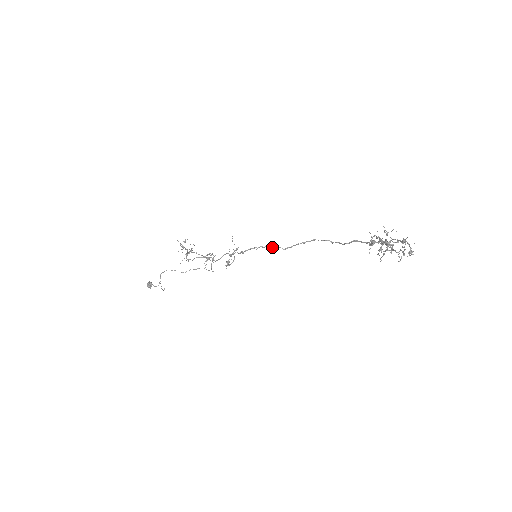
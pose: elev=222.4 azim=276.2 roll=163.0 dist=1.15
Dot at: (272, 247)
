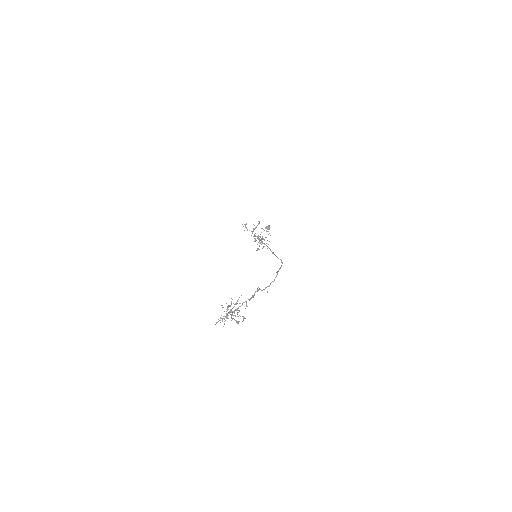
Dot at: (269, 248)
